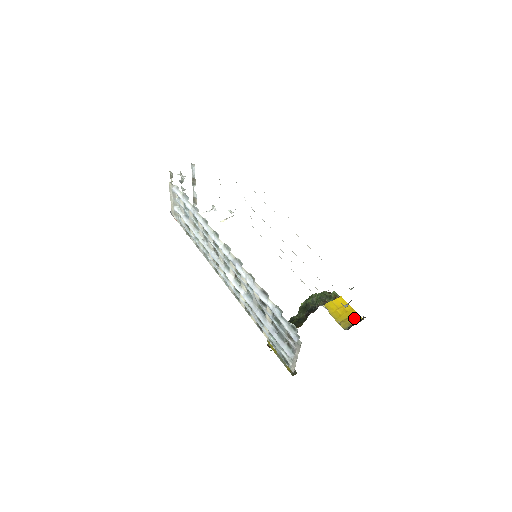
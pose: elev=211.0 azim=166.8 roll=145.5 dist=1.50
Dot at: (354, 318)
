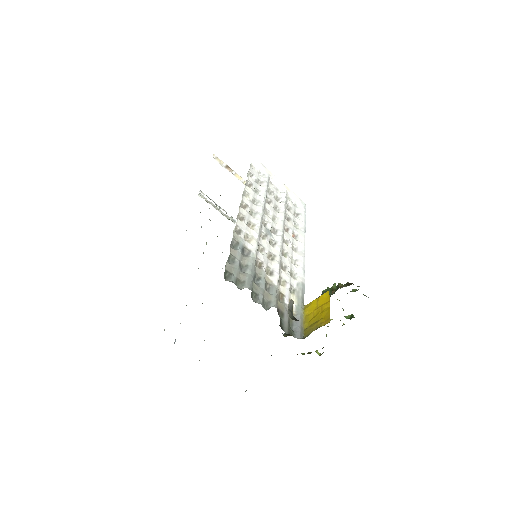
Dot at: (322, 321)
